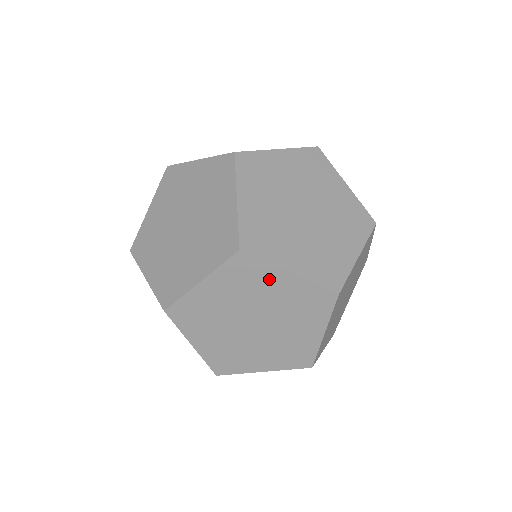
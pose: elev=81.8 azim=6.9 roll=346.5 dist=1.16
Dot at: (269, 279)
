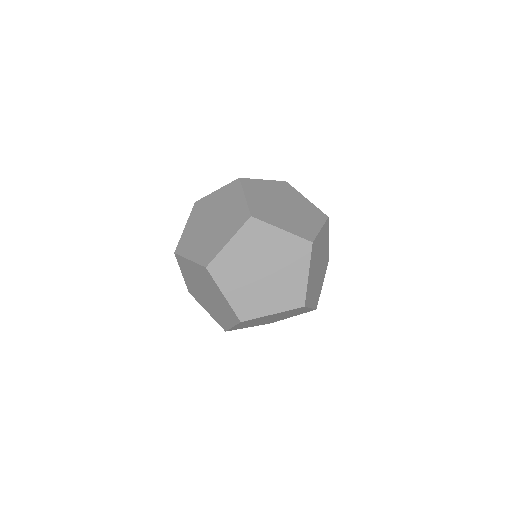
Dot at: (264, 317)
